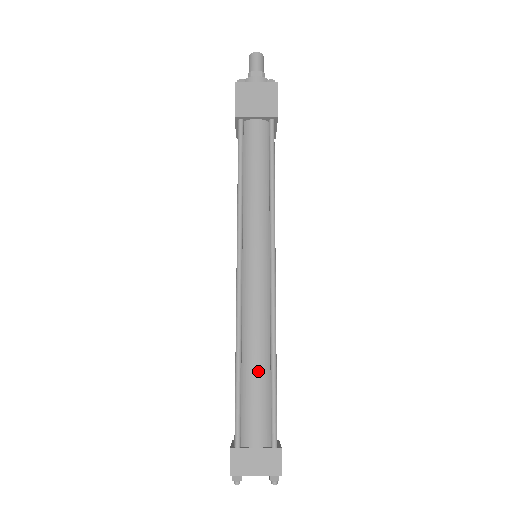
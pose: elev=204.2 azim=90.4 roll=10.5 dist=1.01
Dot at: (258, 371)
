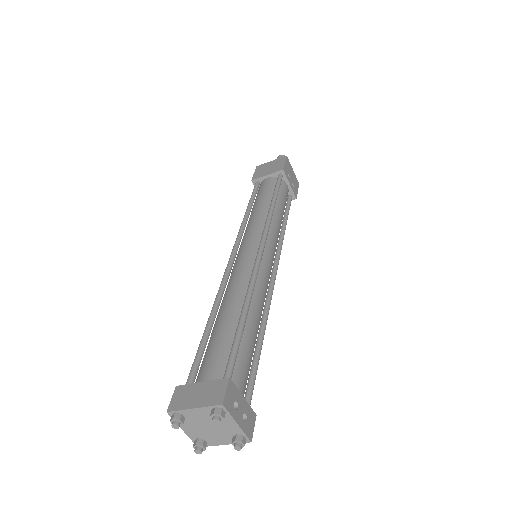
Dot at: (226, 320)
